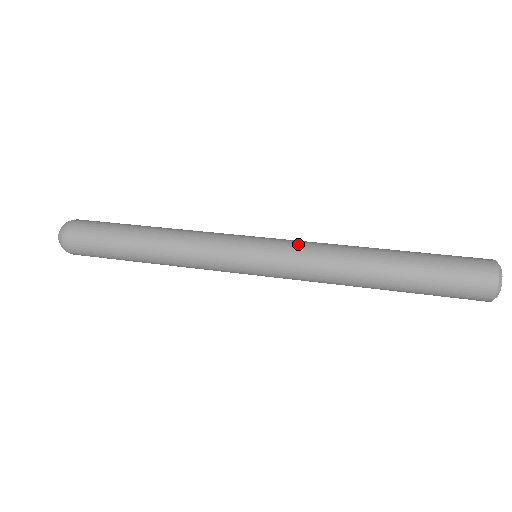
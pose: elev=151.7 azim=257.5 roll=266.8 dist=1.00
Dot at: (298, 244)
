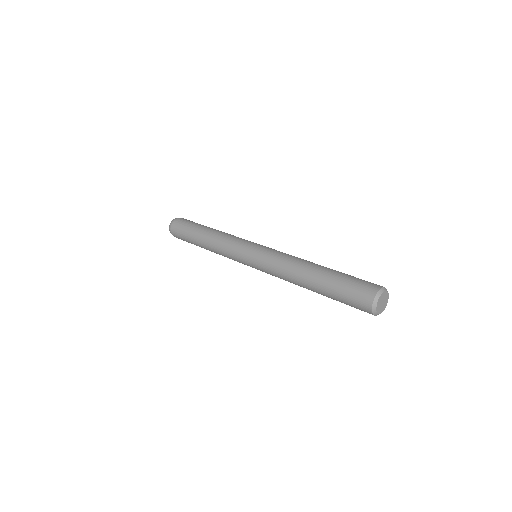
Dot at: (271, 255)
